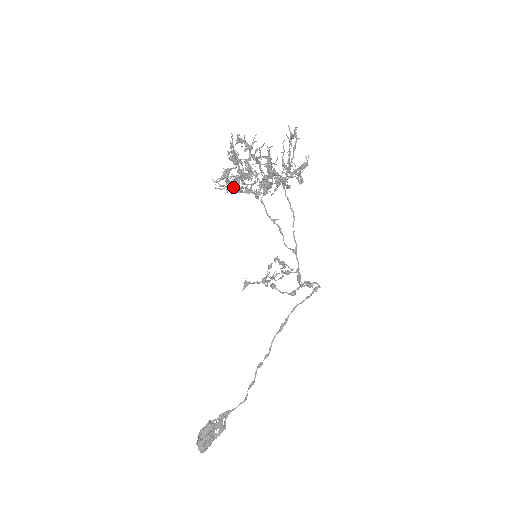
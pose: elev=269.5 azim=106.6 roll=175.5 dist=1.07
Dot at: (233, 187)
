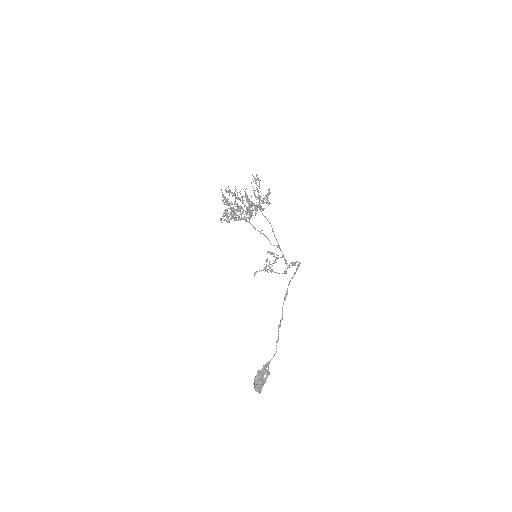
Dot at: (231, 219)
